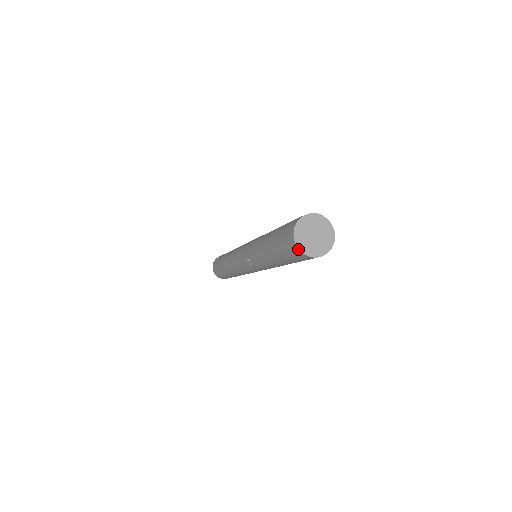
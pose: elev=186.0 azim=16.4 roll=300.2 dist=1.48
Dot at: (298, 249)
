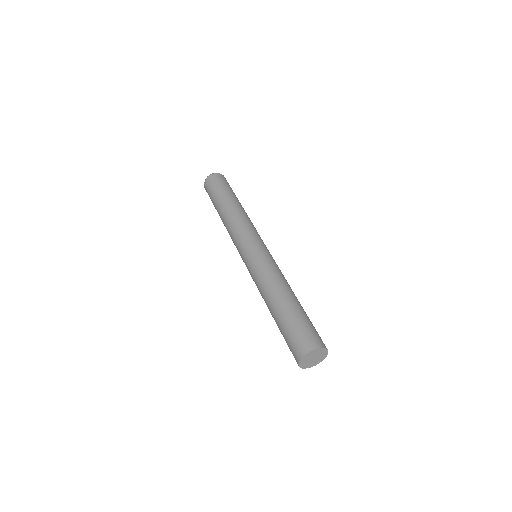
Dot at: occluded
